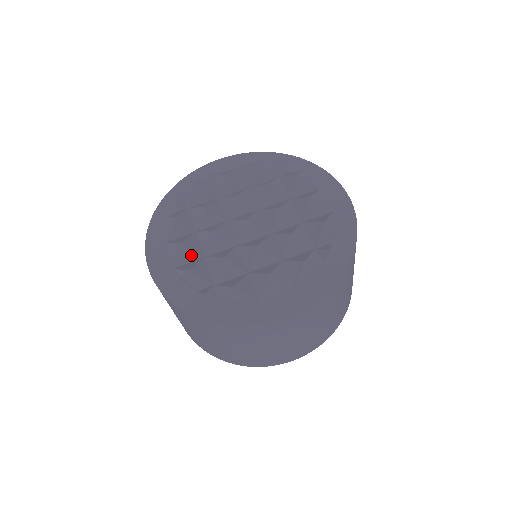
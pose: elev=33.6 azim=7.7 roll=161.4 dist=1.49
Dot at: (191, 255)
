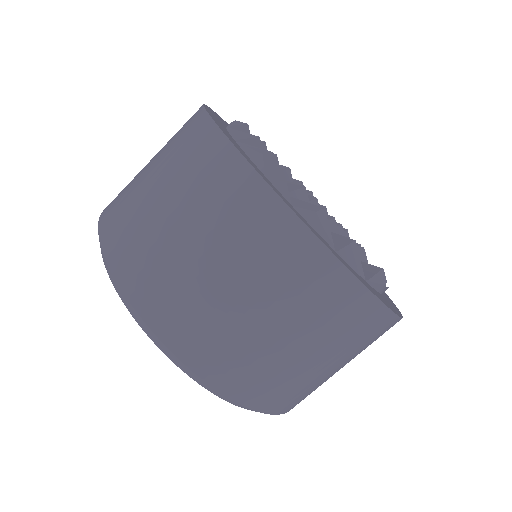
Dot at: occluded
